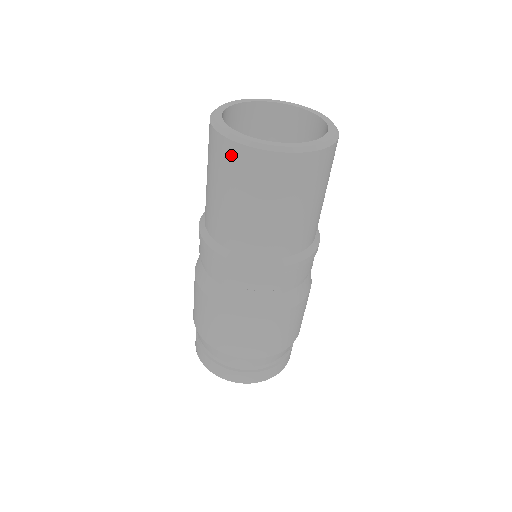
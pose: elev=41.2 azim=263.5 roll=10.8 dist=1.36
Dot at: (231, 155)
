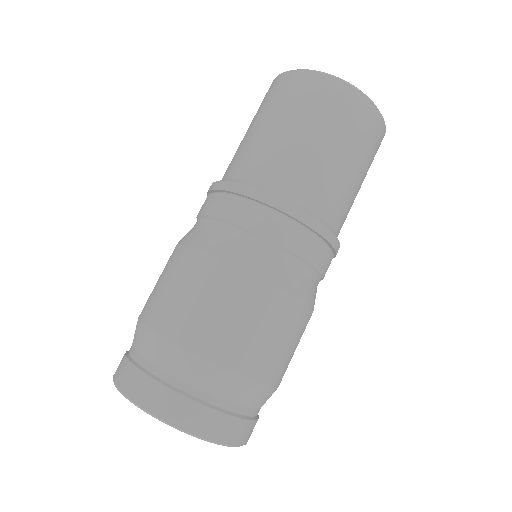
Dot at: (291, 82)
